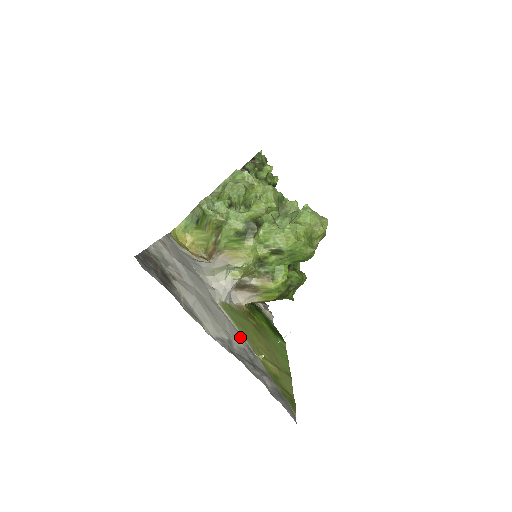
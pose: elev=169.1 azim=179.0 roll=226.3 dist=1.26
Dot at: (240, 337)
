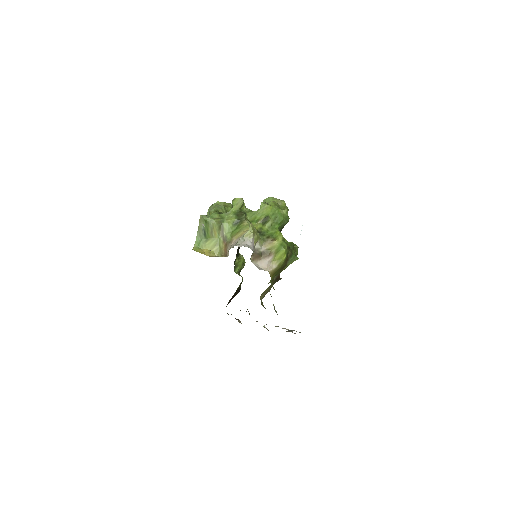
Dot at: occluded
